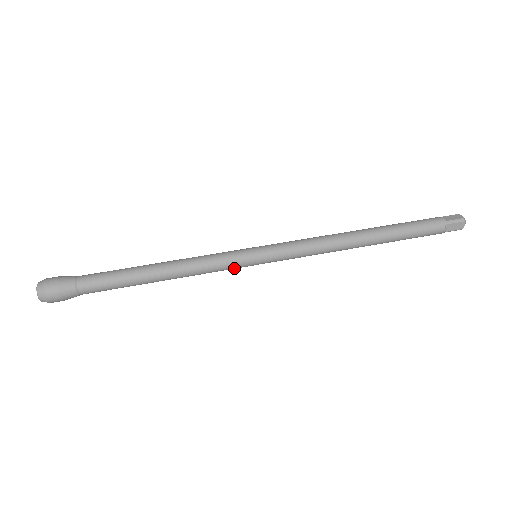
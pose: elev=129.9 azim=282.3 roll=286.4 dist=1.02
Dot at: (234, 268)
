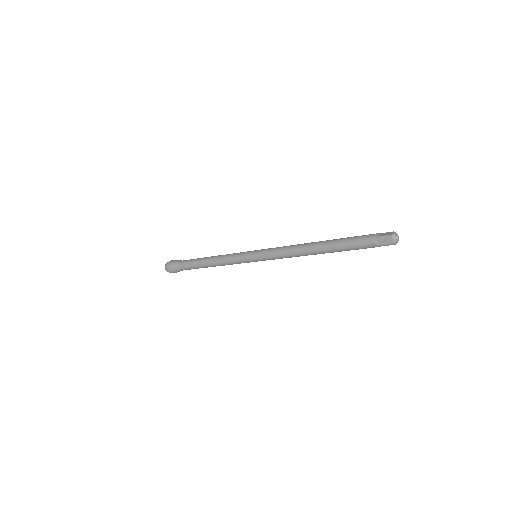
Dot at: (241, 256)
